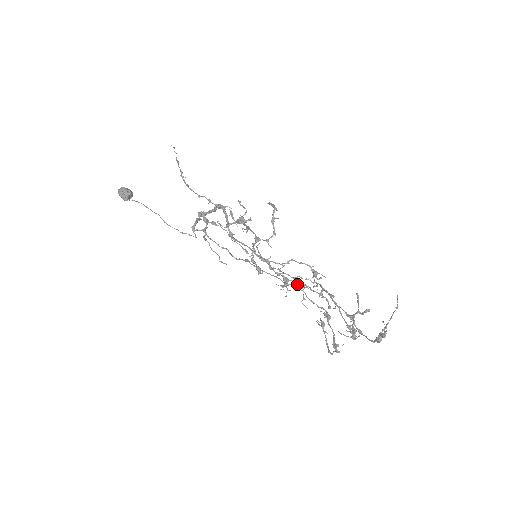
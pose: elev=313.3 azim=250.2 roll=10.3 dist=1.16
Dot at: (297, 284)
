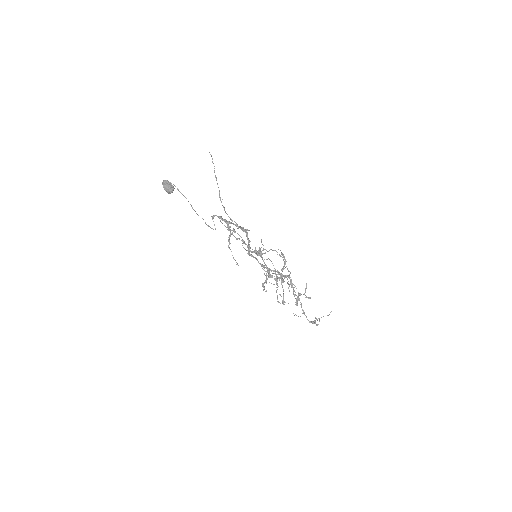
Dot at: occluded
